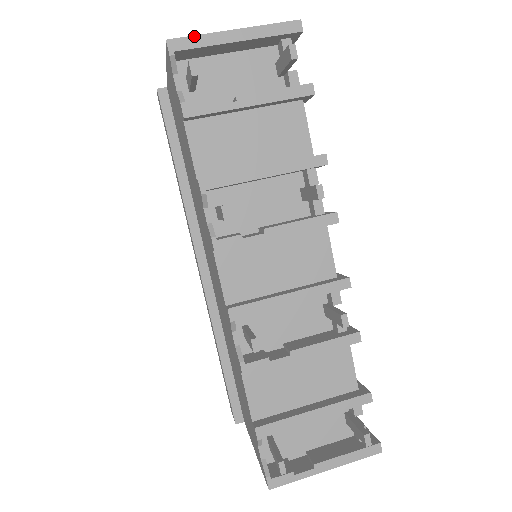
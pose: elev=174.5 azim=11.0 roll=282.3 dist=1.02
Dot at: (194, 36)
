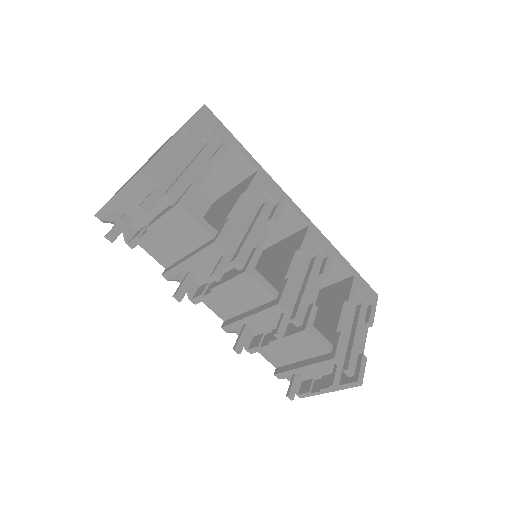
Dot at: (103, 208)
